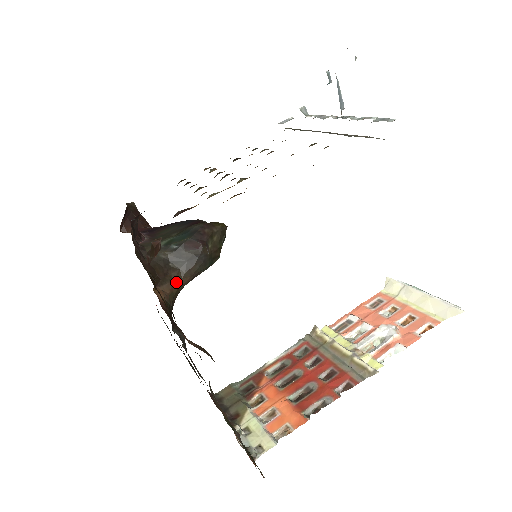
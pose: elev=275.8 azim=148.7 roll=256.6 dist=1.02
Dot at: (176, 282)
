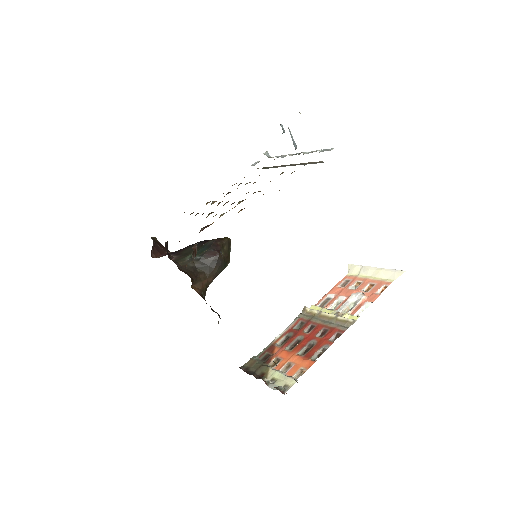
Dot at: (204, 281)
